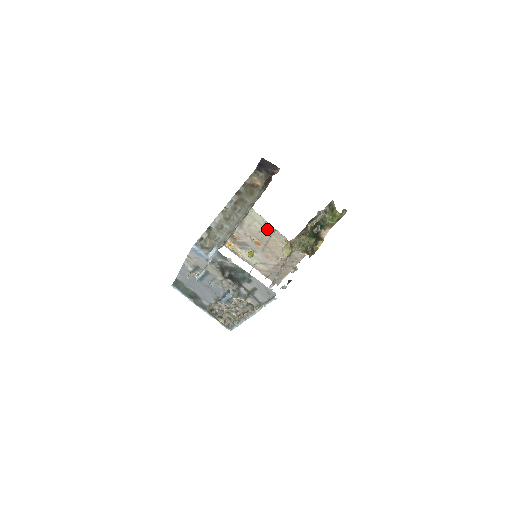
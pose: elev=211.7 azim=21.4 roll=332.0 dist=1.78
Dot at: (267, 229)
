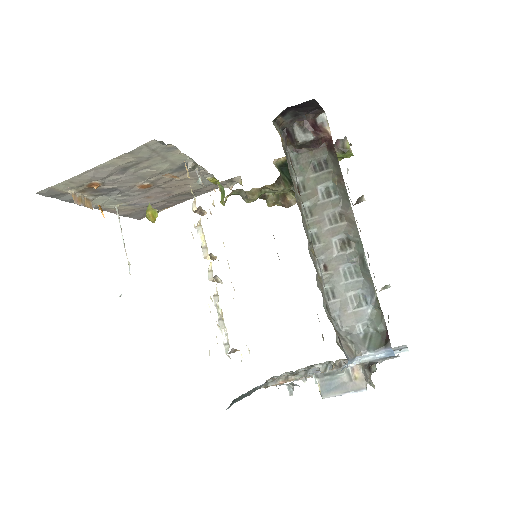
Dot at: (199, 177)
